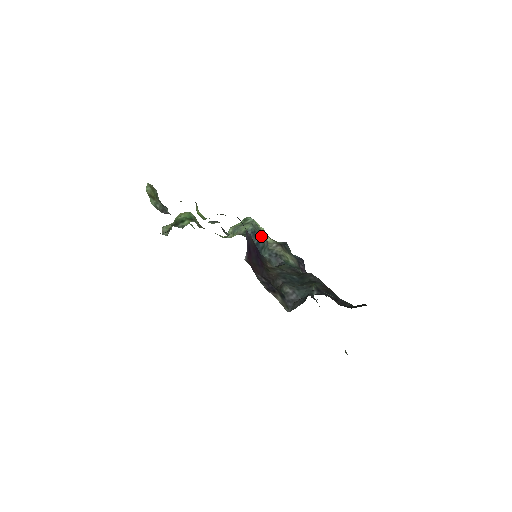
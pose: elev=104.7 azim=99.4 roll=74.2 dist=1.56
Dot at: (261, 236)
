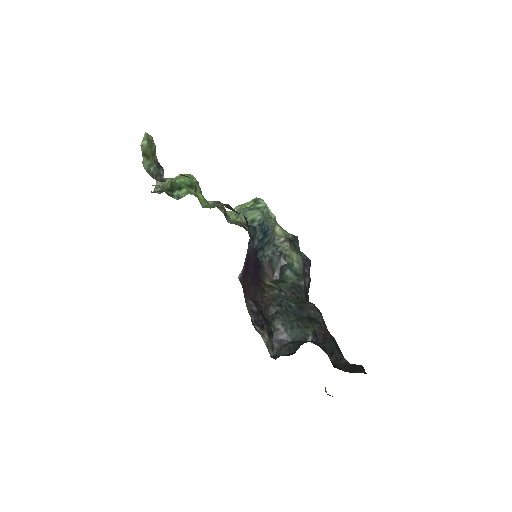
Dot at: (269, 230)
